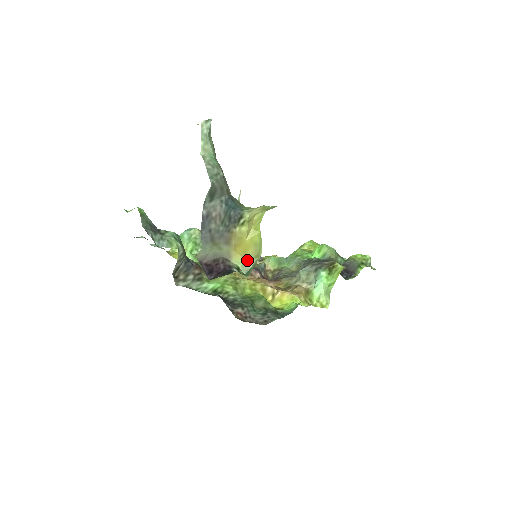
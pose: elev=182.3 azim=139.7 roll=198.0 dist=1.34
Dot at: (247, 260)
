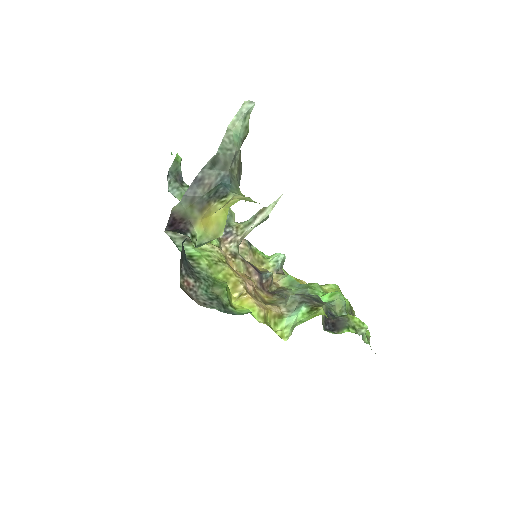
Dot at: (207, 234)
